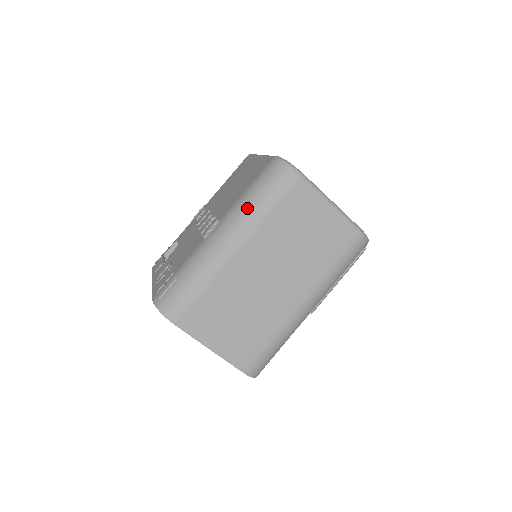
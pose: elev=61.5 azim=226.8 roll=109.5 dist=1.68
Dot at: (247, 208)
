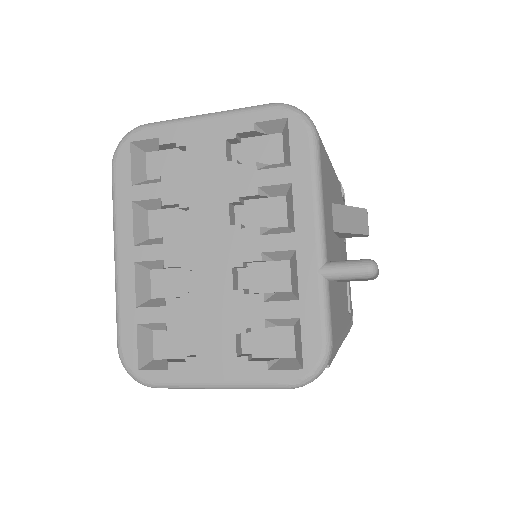
Dot at: occluded
